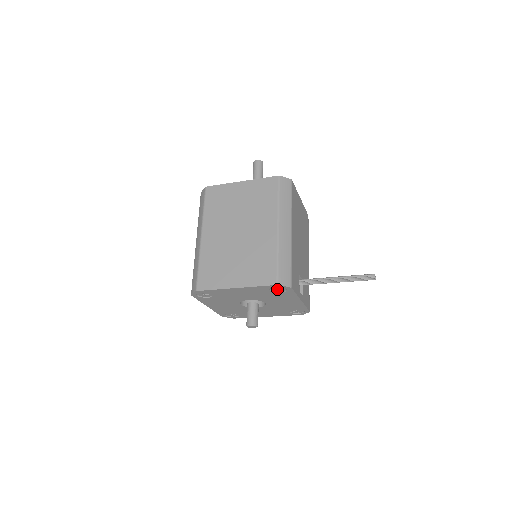
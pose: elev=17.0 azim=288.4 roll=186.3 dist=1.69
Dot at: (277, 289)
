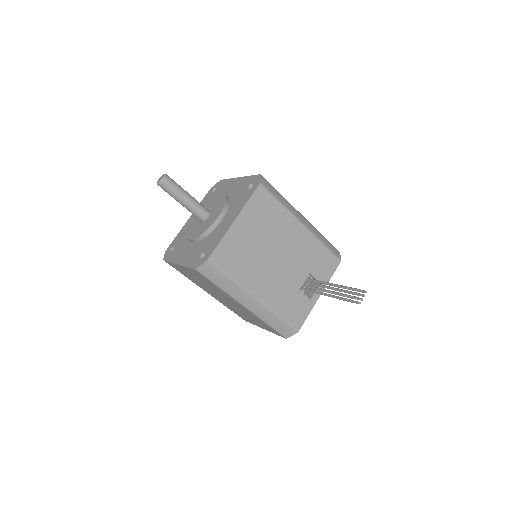
Dot at: occluded
